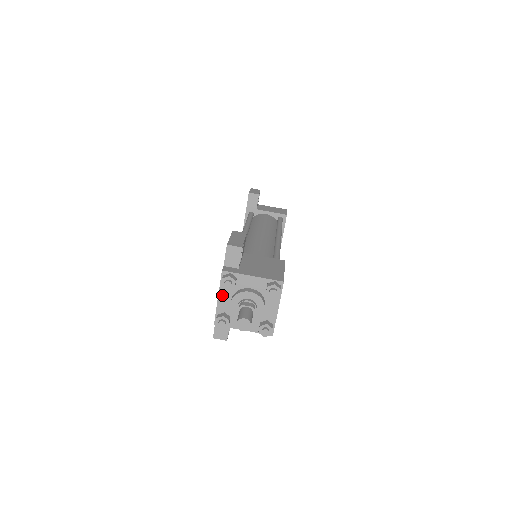
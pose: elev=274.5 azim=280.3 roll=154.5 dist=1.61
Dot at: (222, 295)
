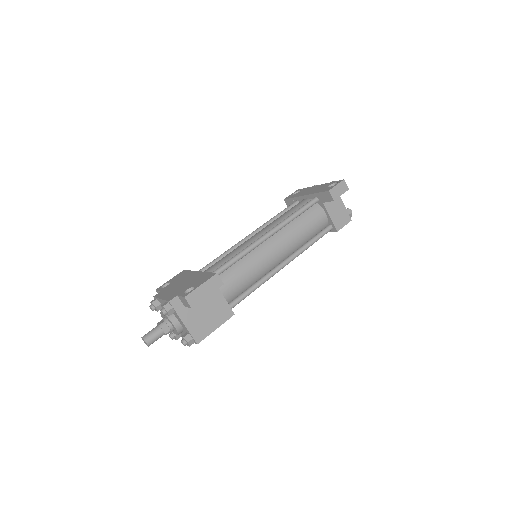
Dot at: (164, 302)
